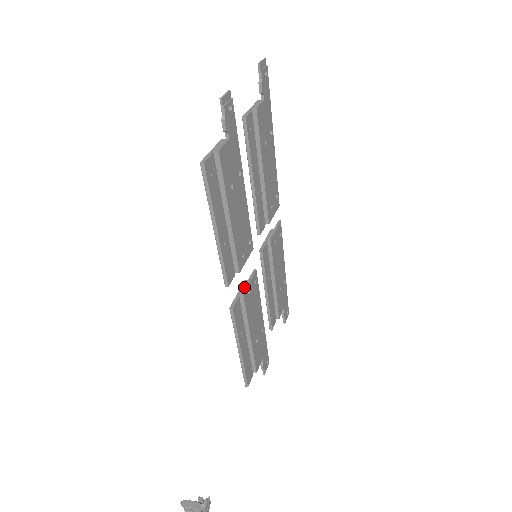
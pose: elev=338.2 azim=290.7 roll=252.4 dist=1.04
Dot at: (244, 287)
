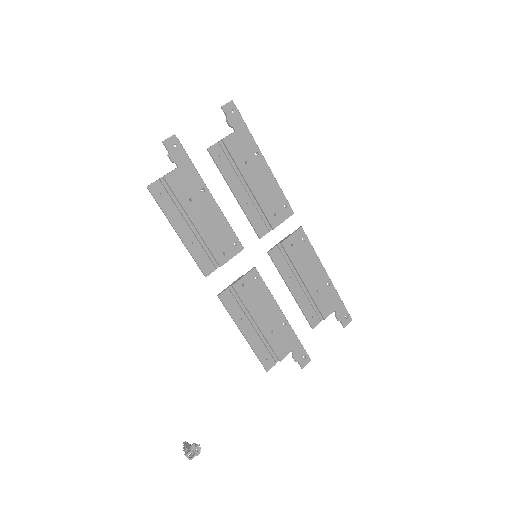
Dot at: (237, 280)
